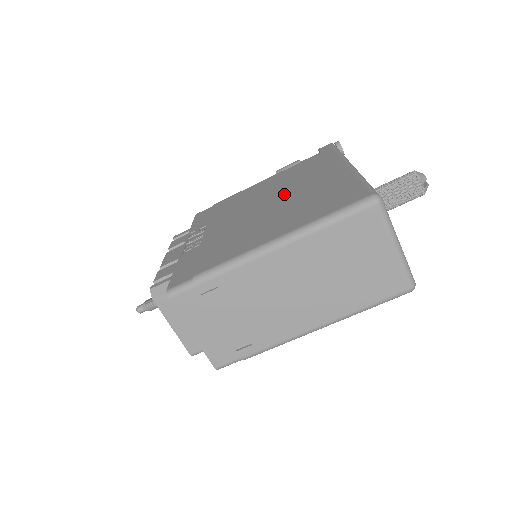
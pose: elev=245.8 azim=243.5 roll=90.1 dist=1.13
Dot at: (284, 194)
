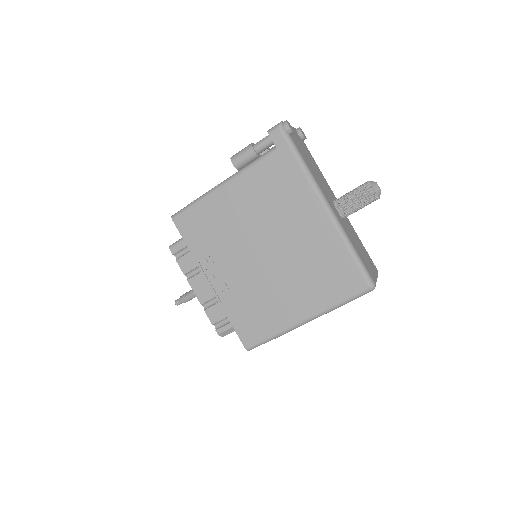
Dot at: (280, 239)
